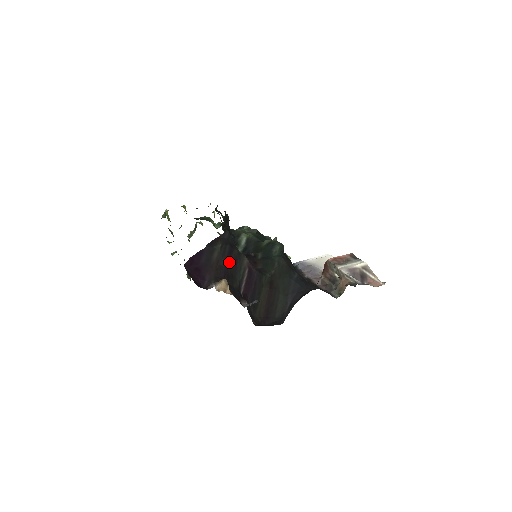
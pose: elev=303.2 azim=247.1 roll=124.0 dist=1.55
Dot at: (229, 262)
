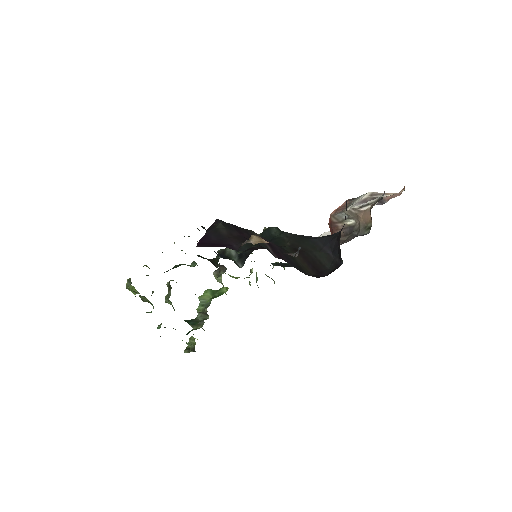
Dot at: (242, 234)
